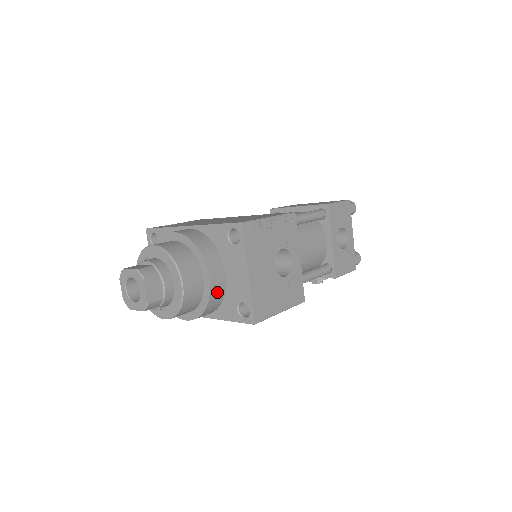
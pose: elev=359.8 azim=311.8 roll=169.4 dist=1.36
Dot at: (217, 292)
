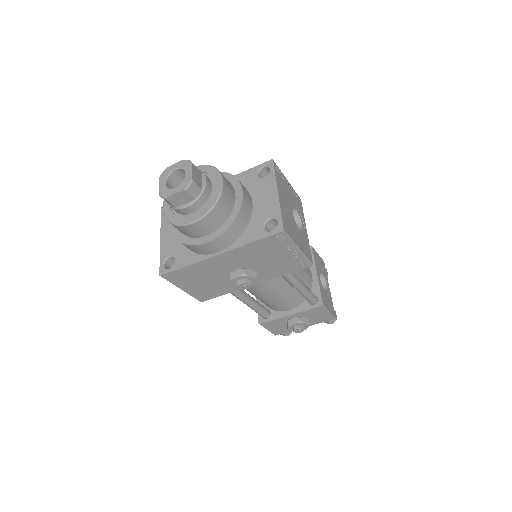
Dot at: (246, 210)
